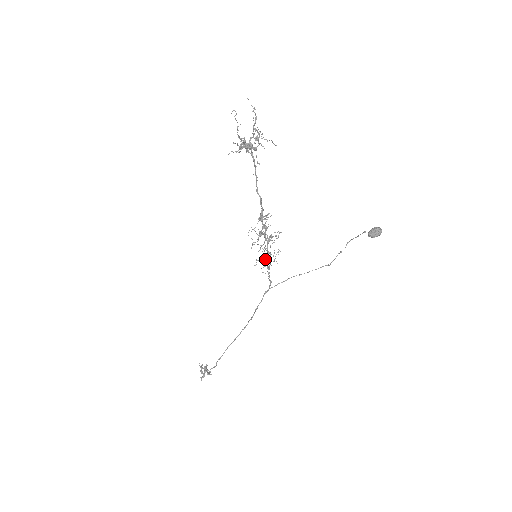
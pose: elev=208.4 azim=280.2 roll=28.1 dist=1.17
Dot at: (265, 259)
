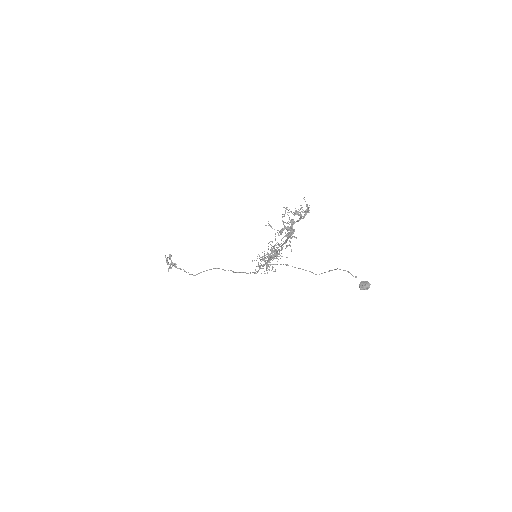
Dot at: (267, 268)
